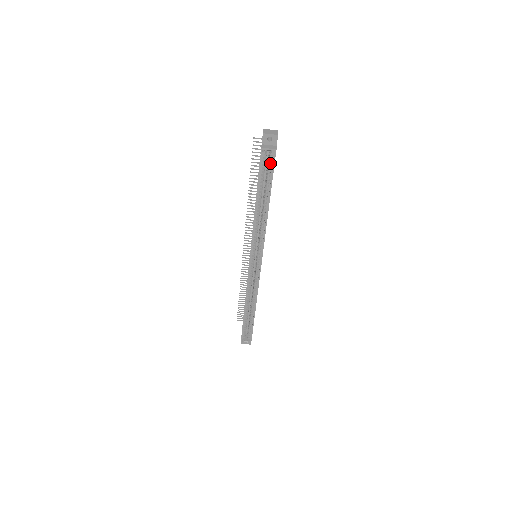
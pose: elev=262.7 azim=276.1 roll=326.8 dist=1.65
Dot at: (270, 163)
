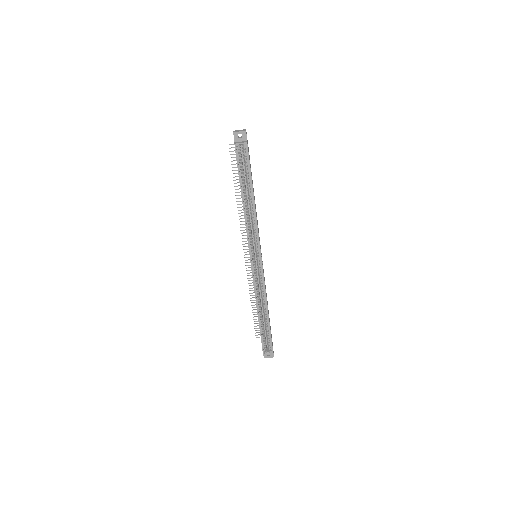
Dot at: (245, 157)
